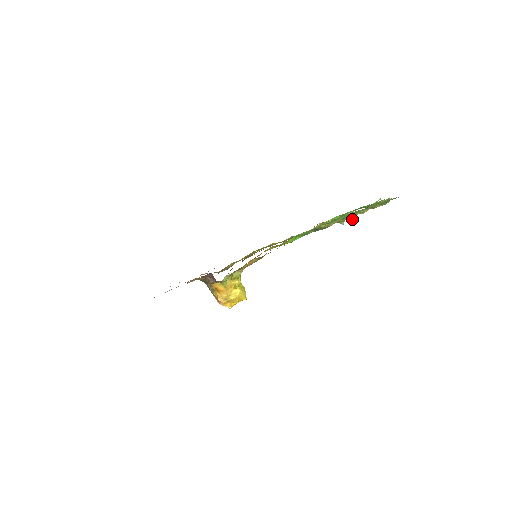
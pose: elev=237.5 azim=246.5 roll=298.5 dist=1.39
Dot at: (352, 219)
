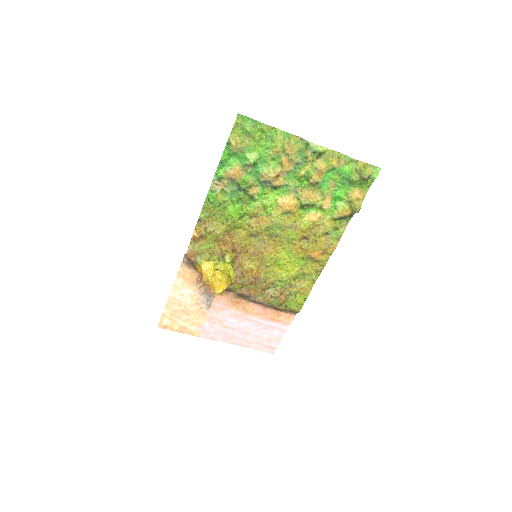
Dot at: (252, 162)
